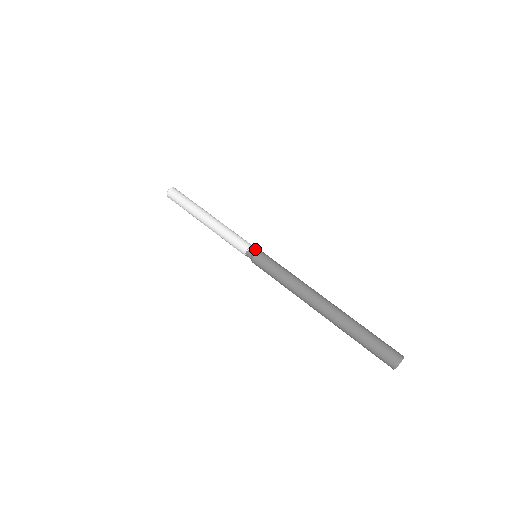
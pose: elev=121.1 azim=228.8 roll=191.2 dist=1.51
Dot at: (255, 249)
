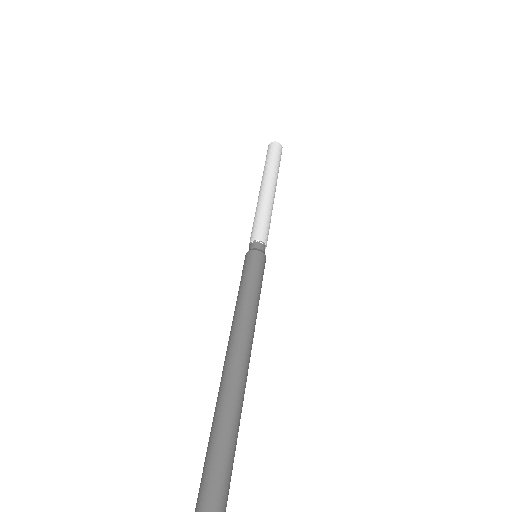
Dot at: (257, 246)
